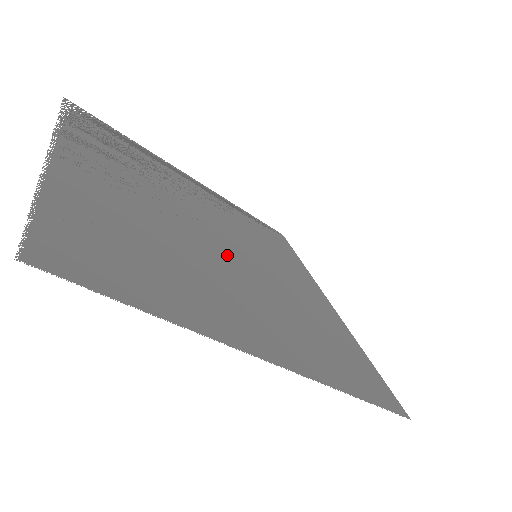
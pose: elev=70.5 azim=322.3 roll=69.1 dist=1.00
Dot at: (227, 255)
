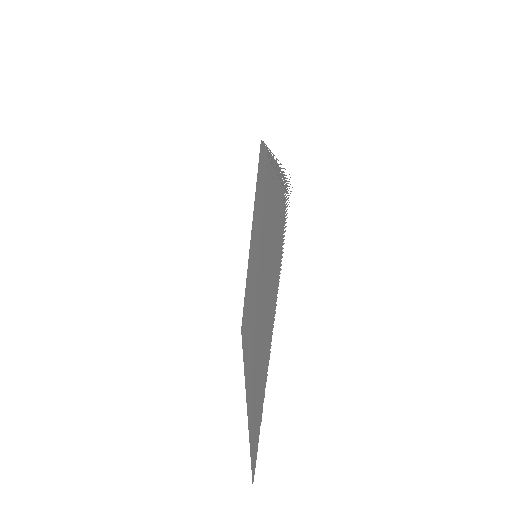
Dot at: occluded
